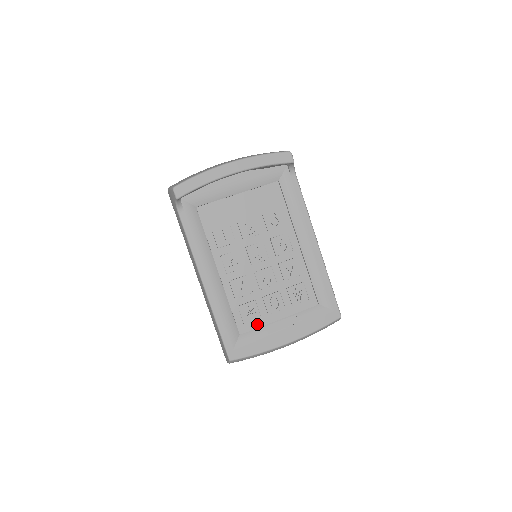
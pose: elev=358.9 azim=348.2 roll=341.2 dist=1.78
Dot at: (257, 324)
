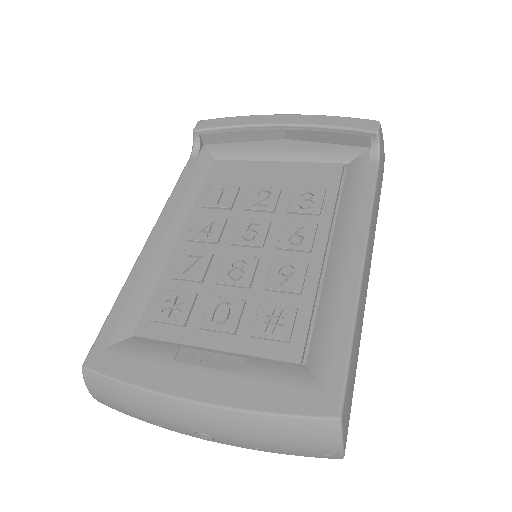
Dot at: (171, 334)
